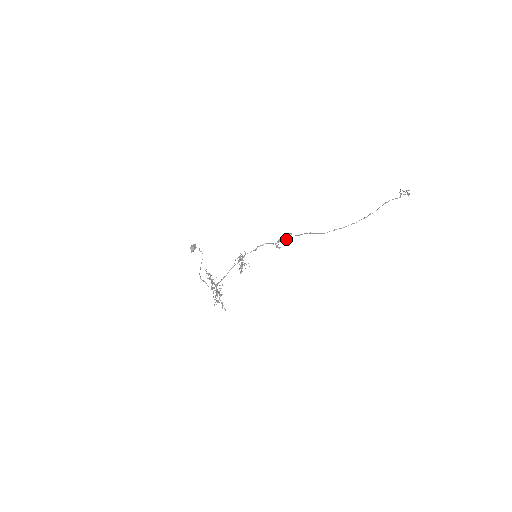
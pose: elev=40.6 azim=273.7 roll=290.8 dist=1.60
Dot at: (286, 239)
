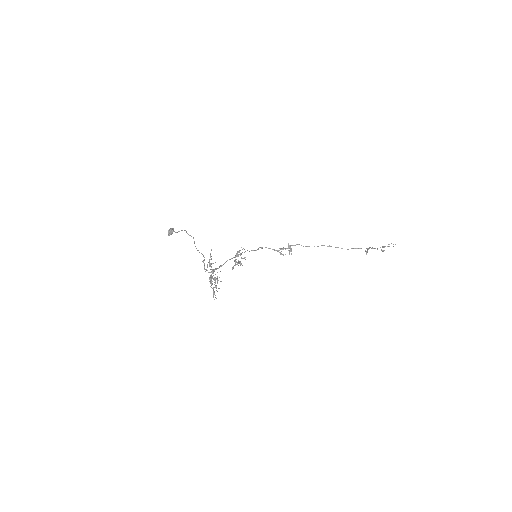
Dot at: (291, 249)
